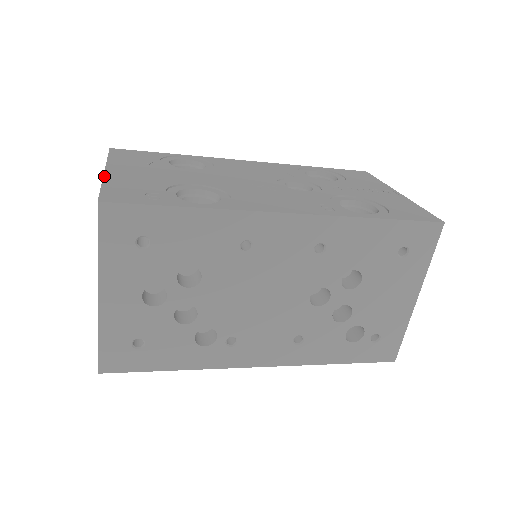
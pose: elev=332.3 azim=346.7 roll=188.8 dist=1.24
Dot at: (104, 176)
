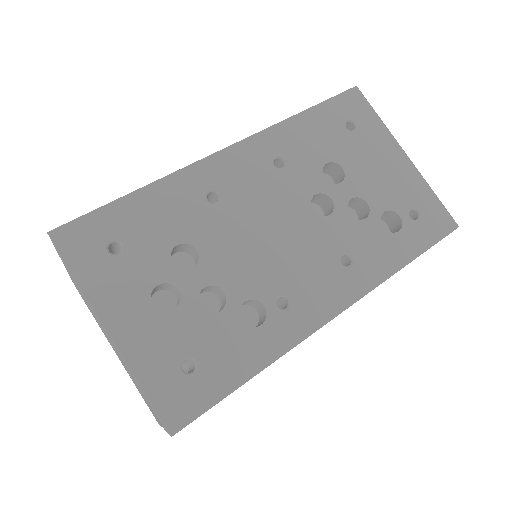
Dot at: occluded
